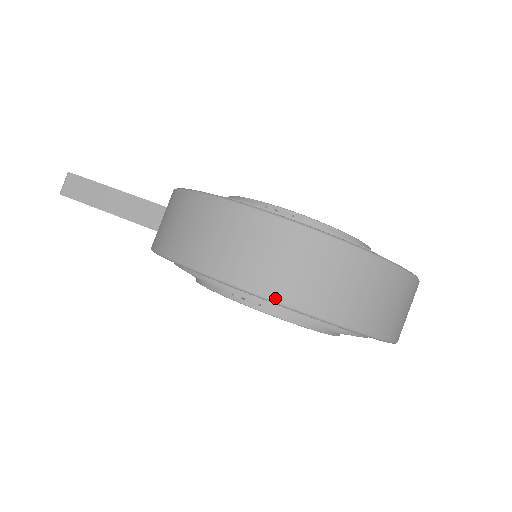
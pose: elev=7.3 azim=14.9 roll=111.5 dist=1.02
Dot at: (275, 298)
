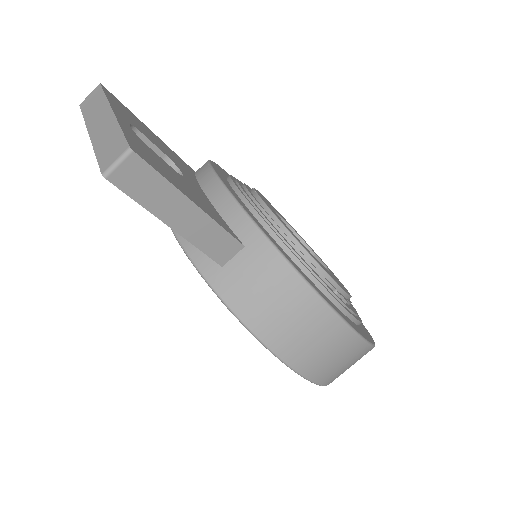
Dot at: (323, 384)
